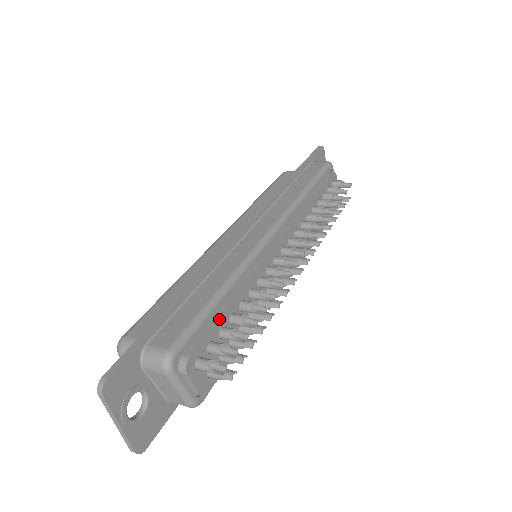
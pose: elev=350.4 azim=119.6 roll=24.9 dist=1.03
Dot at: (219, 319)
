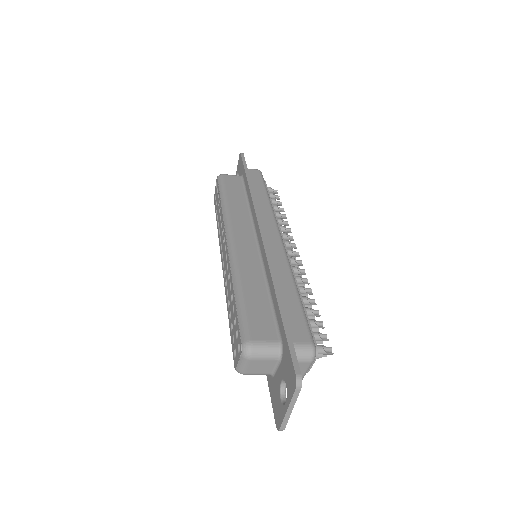
Dot at: occluded
